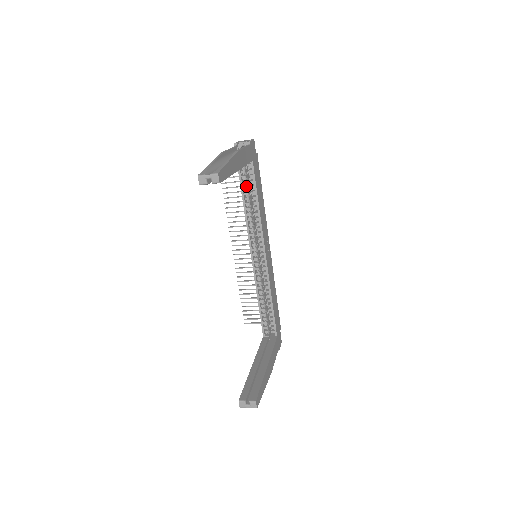
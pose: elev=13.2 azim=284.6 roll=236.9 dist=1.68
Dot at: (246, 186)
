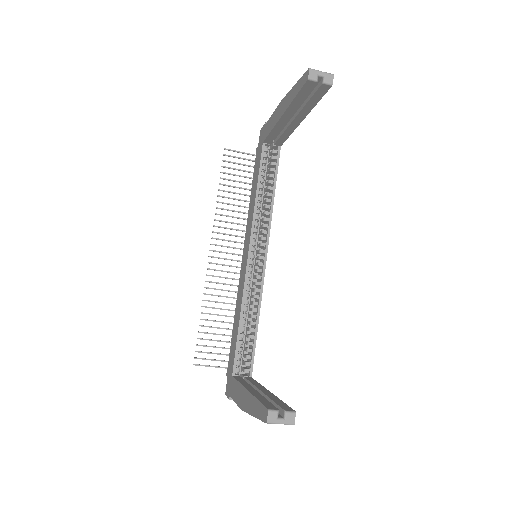
Dot at: (264, 172)
